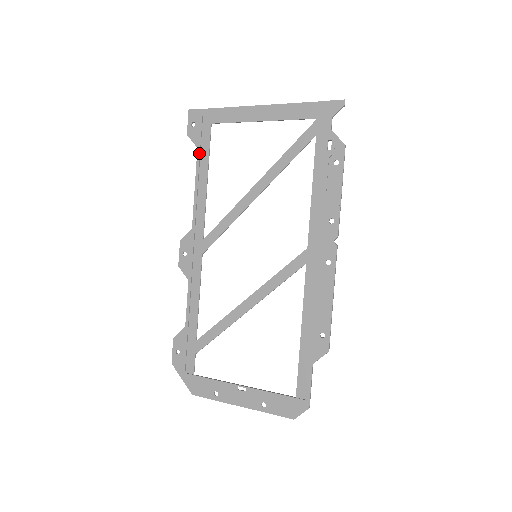
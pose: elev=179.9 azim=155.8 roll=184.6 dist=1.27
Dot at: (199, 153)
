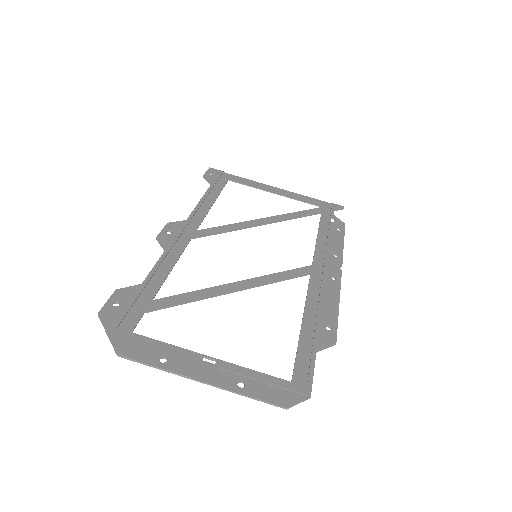
Dot at: (212, 187)
